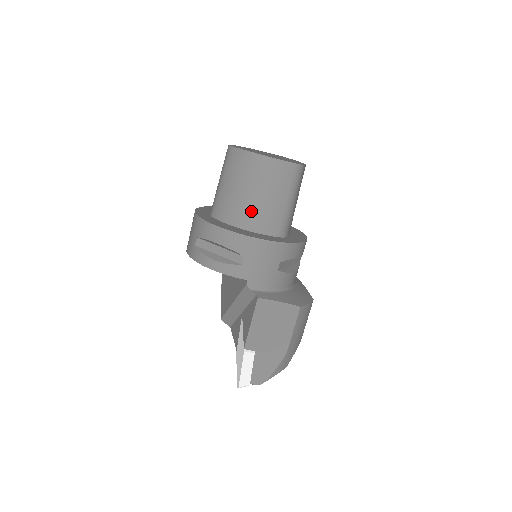
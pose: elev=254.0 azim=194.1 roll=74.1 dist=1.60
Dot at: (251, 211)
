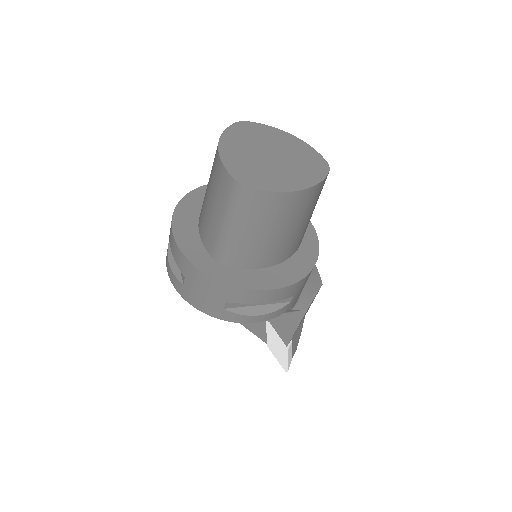
Dot at: (285, 246)
